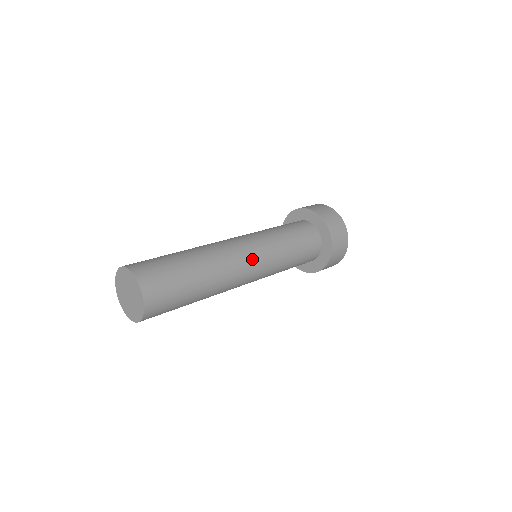
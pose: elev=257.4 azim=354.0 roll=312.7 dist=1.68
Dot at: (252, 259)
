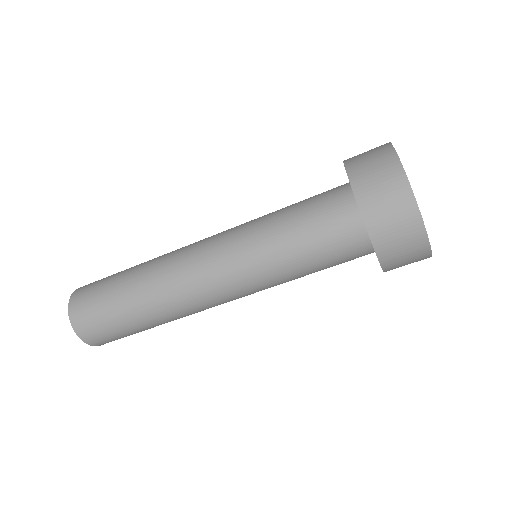
Dot at: (213, 276)
